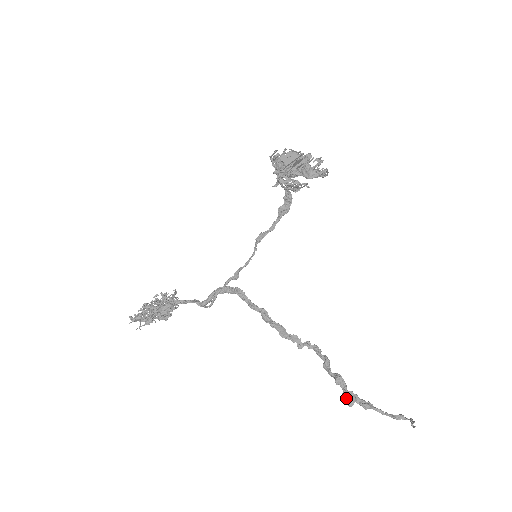
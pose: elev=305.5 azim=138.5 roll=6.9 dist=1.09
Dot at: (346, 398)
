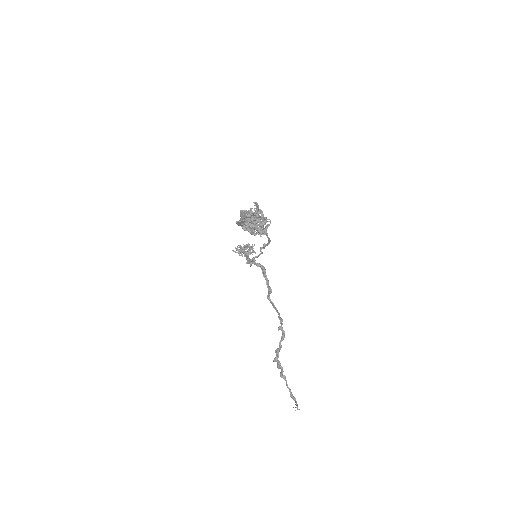
Dot at: (277, 362)
